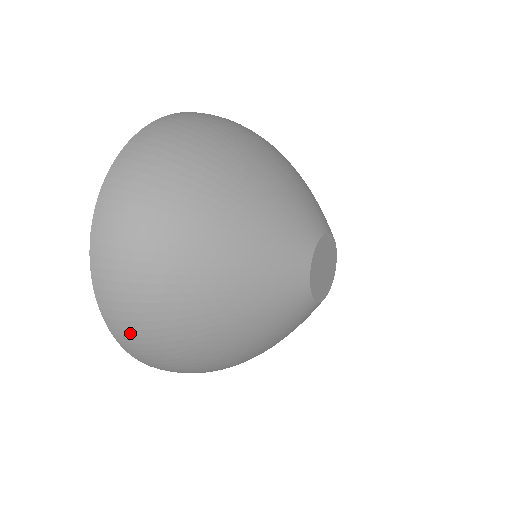
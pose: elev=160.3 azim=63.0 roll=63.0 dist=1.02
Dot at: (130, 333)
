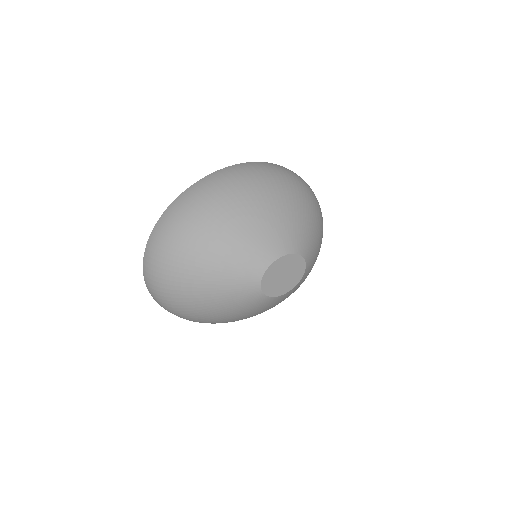
Dot at: occluded
